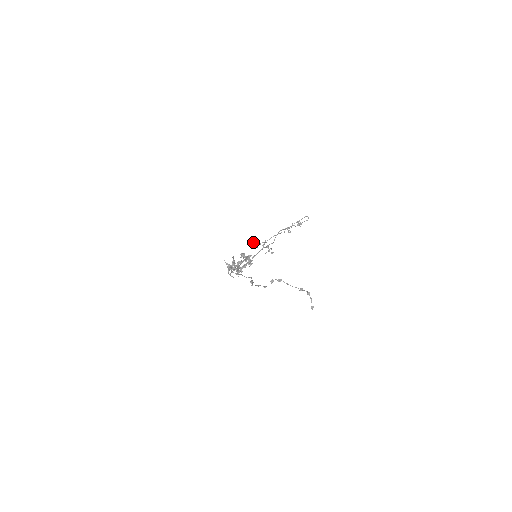
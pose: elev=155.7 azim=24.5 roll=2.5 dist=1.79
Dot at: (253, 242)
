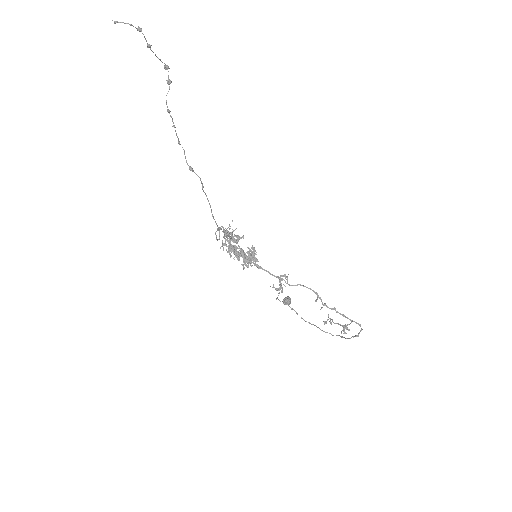
Dot at: occluded
